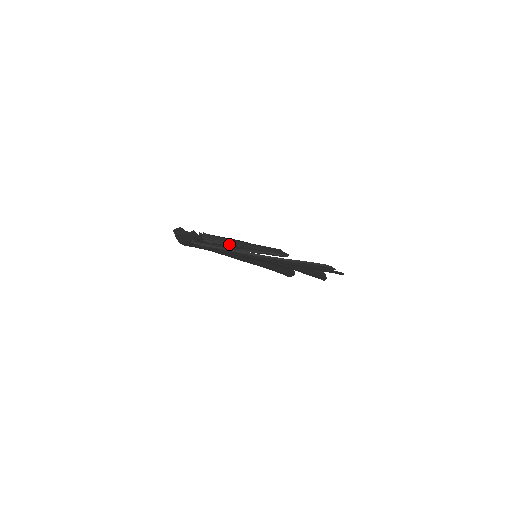
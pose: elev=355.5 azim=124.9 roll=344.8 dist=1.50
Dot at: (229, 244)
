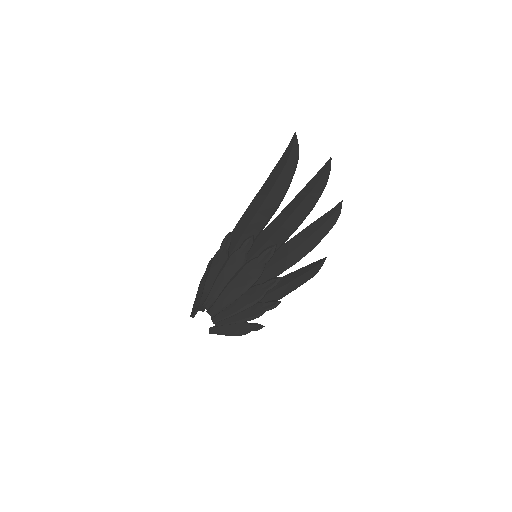
Dot at: (234, 324)
